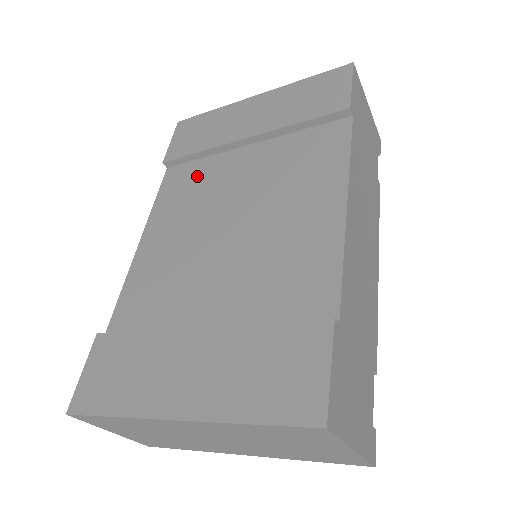
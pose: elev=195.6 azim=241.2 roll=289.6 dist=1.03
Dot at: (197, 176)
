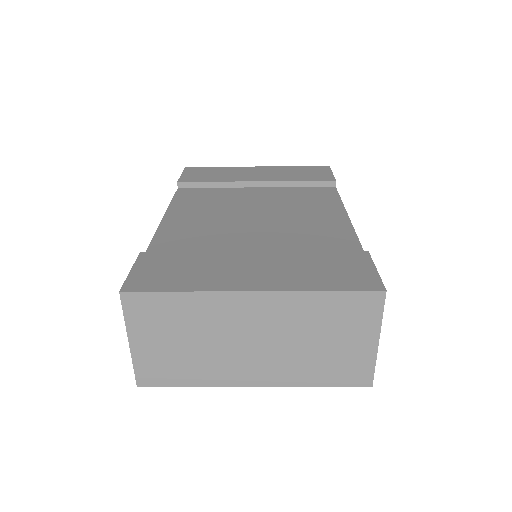
Dot at: (212, 194)
